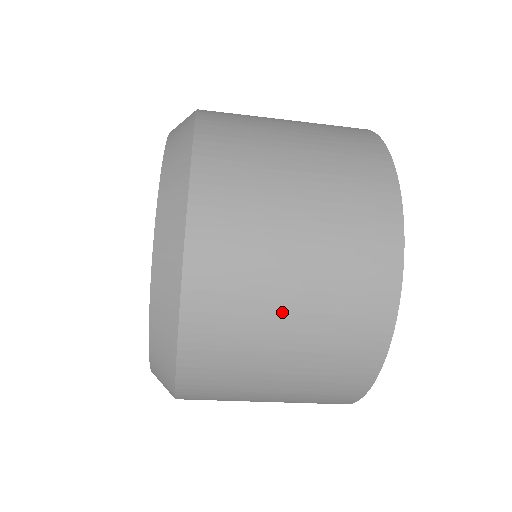
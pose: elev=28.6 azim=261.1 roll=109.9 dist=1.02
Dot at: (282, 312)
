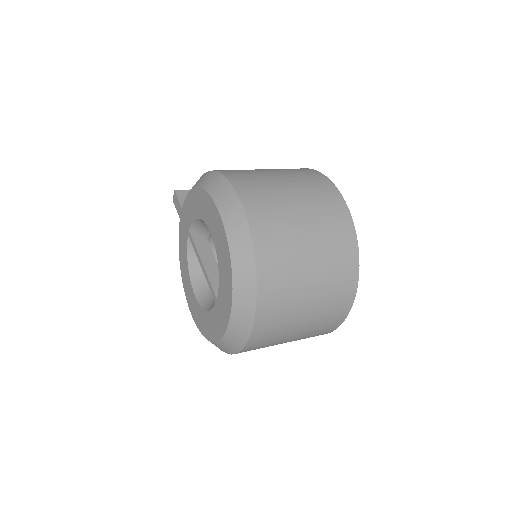
Dot at: (305, 294)
